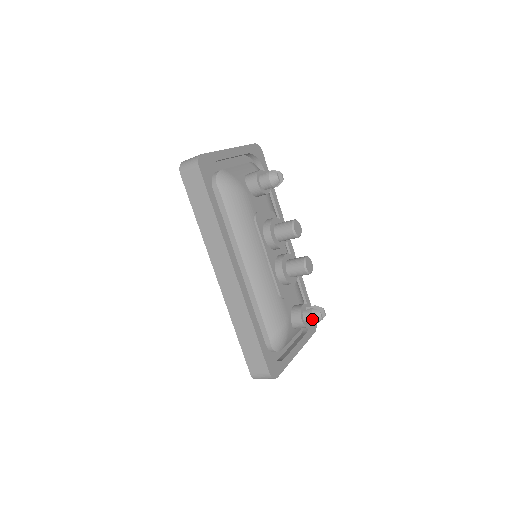
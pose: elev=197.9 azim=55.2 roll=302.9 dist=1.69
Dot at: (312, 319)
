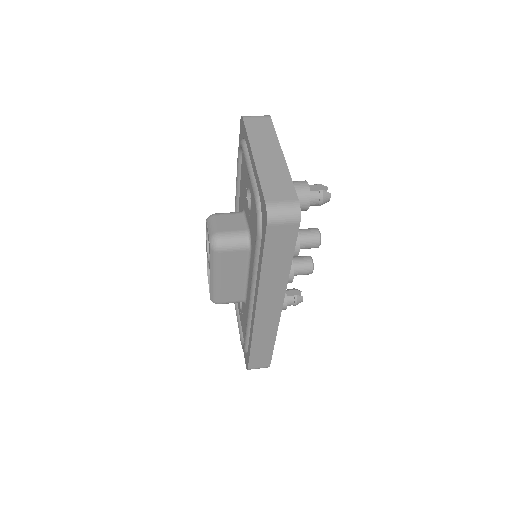
Dot at: (295, 305)
